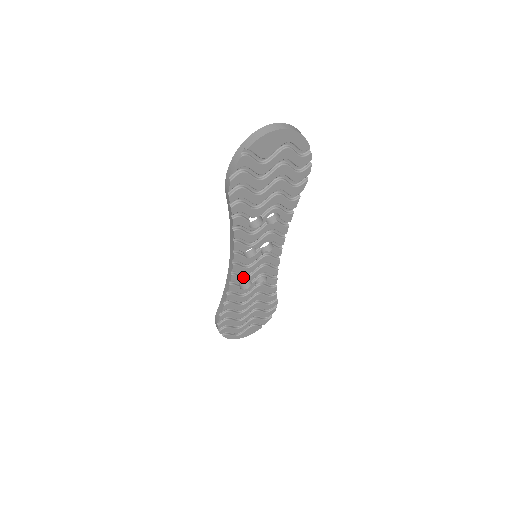
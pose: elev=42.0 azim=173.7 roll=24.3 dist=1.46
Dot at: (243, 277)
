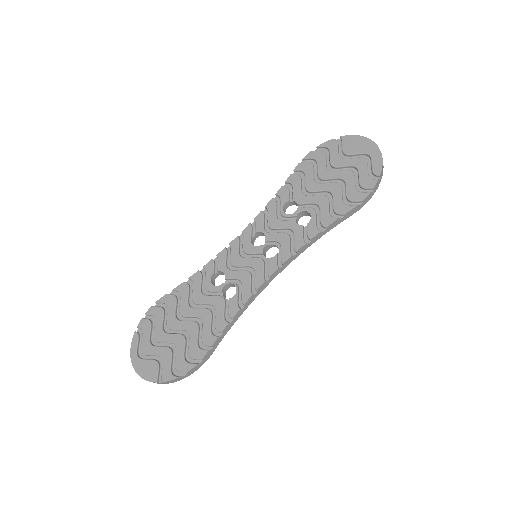
Dot at: (227, 265)
